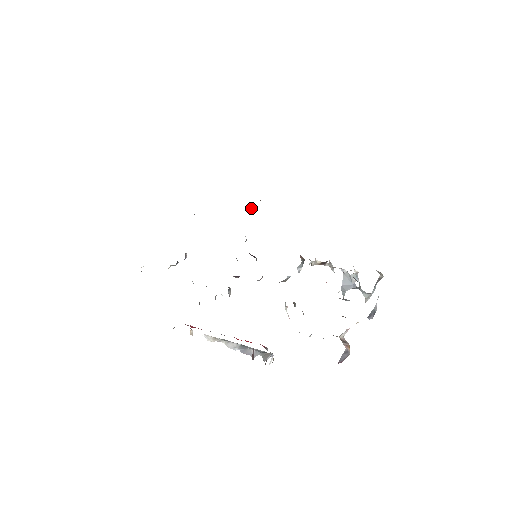
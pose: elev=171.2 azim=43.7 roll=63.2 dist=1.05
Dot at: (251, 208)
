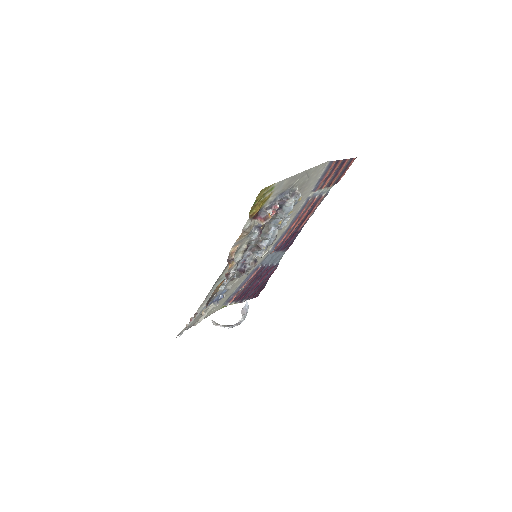
Dot at: (266, 252)
